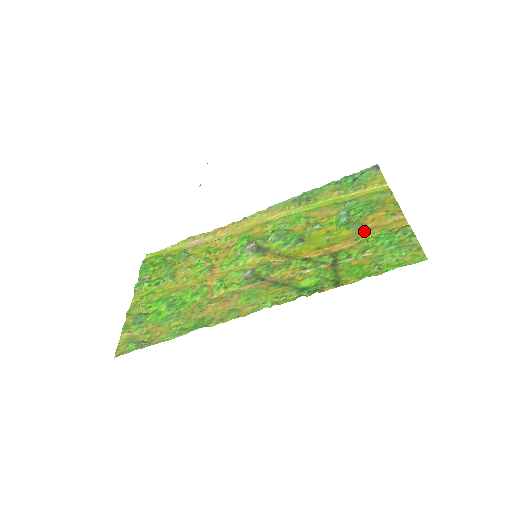
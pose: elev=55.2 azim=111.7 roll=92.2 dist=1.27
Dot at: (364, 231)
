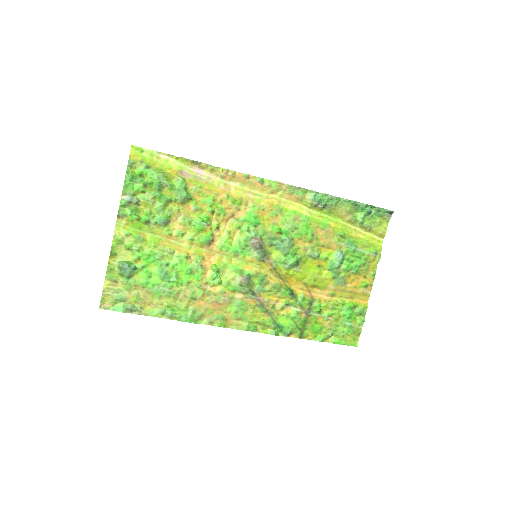
Dot at: (341, 290)
